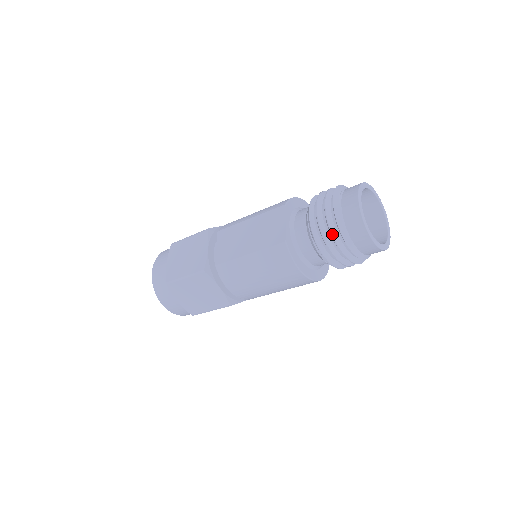
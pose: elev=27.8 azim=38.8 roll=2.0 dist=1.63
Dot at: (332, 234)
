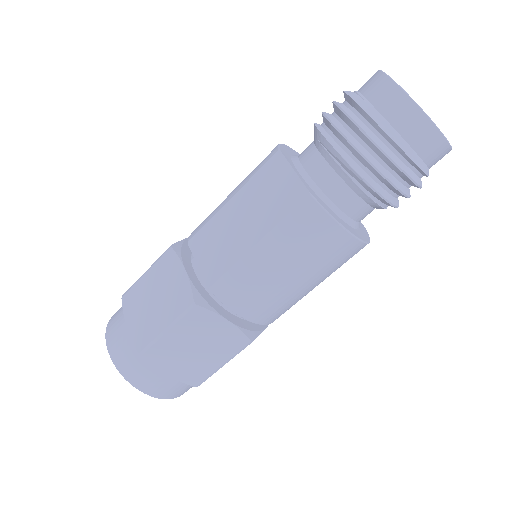
Dot at: (380, 147)
